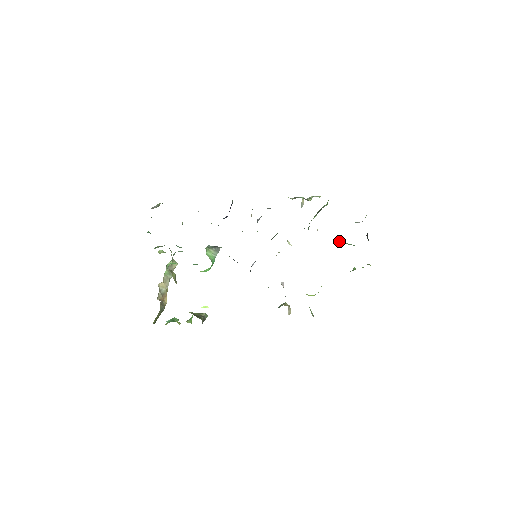
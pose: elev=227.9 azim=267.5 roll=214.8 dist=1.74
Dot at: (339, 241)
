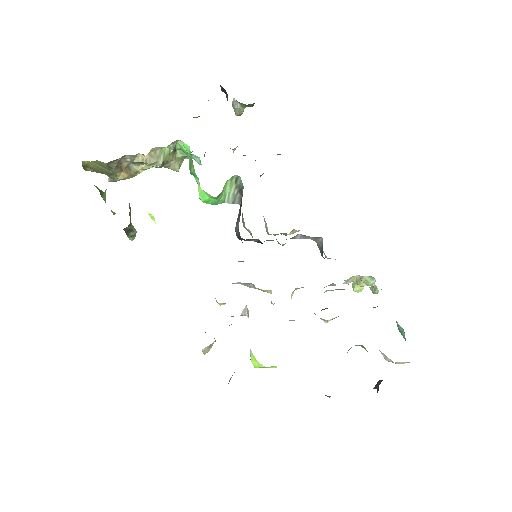
Dot at: (349, 349)
